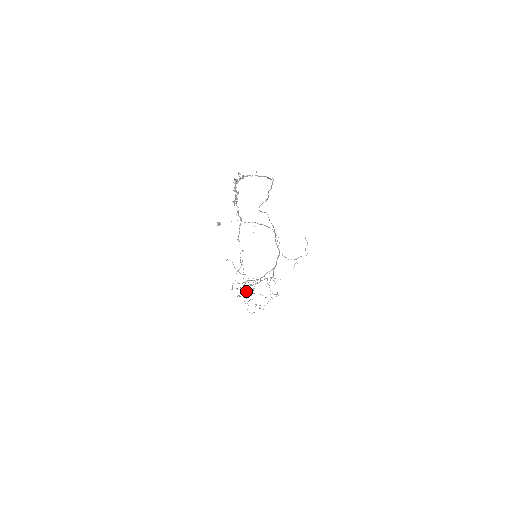
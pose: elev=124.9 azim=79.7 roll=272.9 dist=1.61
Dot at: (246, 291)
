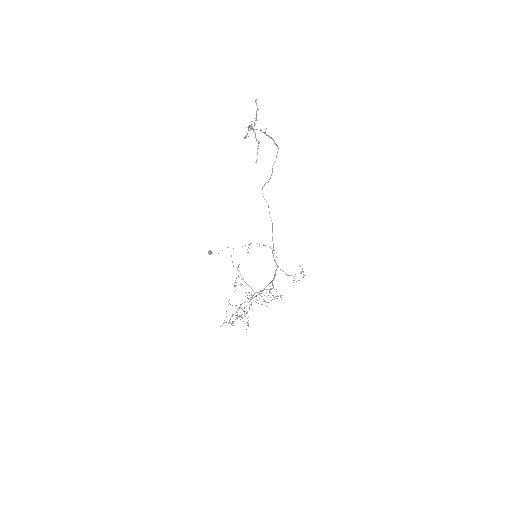
Dot at: (241, 317)
